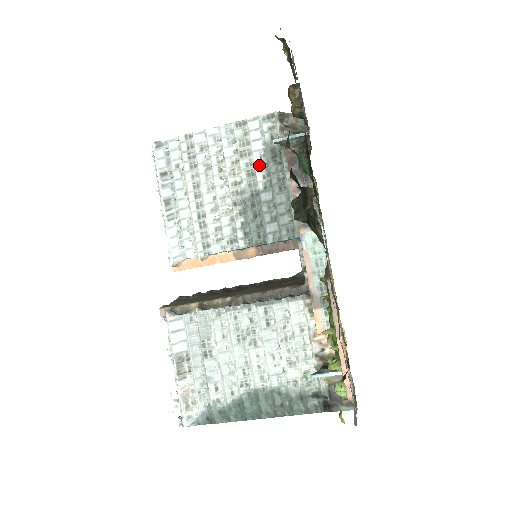
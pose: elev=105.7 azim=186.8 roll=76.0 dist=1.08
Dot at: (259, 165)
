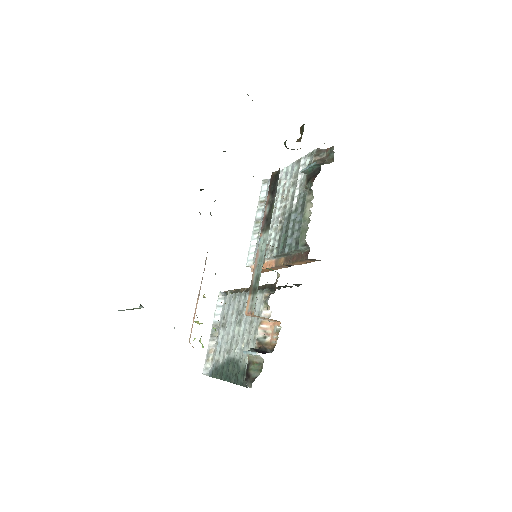
Dot at: (298, 192)
